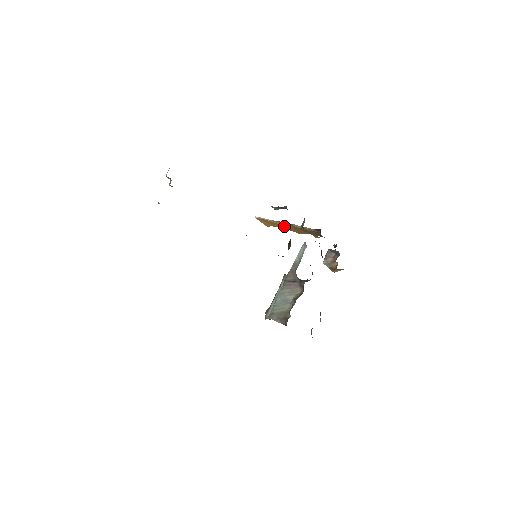
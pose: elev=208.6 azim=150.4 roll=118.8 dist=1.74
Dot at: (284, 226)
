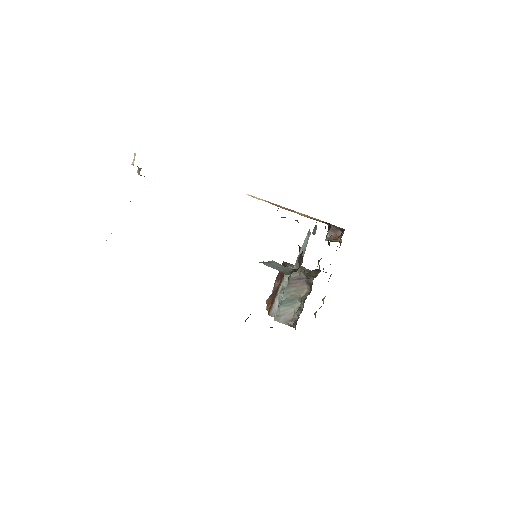
Dot at: occluded
